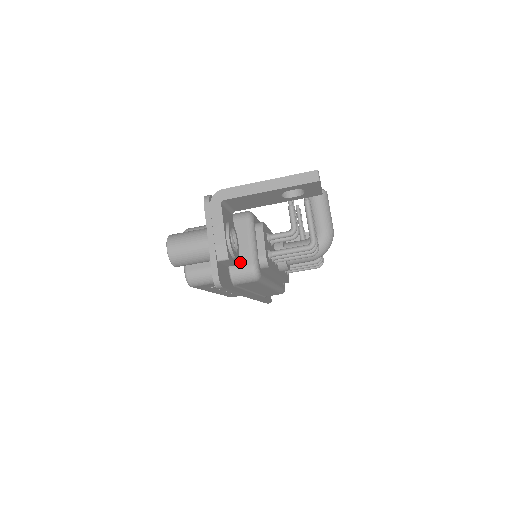
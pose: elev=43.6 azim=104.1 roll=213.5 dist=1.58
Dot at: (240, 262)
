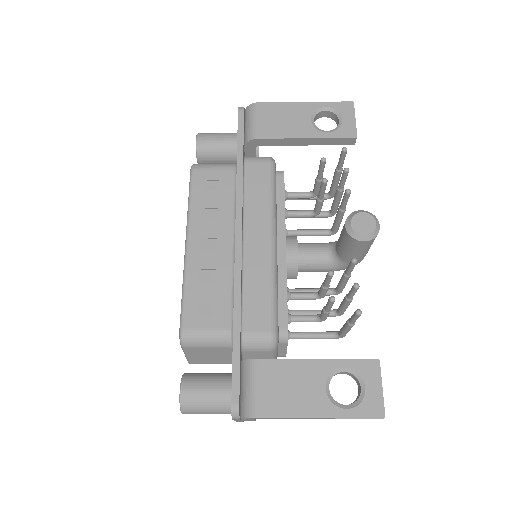
Dot at: occluded
